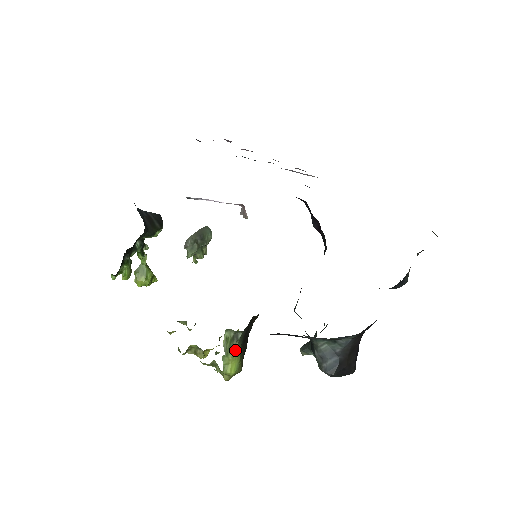
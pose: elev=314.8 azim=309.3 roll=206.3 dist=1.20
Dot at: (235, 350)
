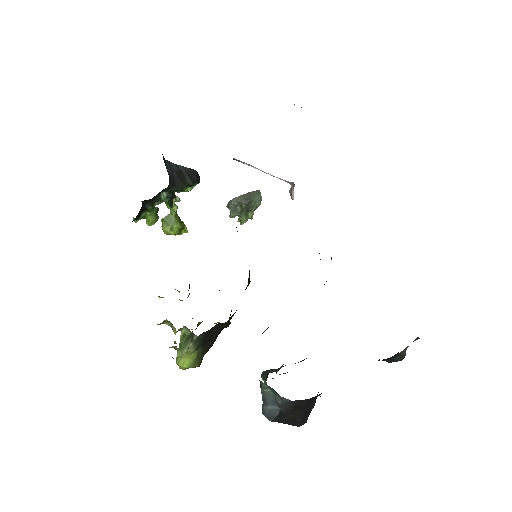
Dot at: (189, 349)
